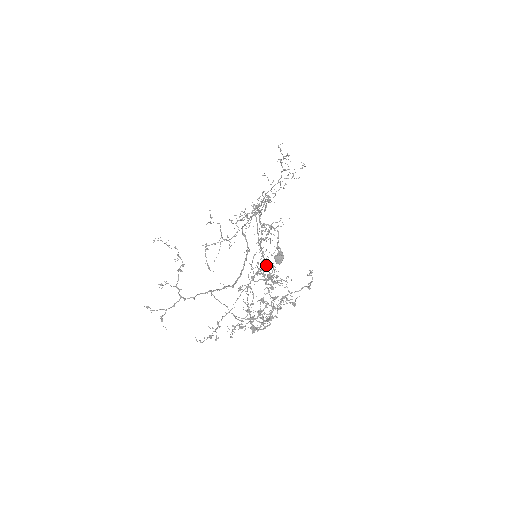
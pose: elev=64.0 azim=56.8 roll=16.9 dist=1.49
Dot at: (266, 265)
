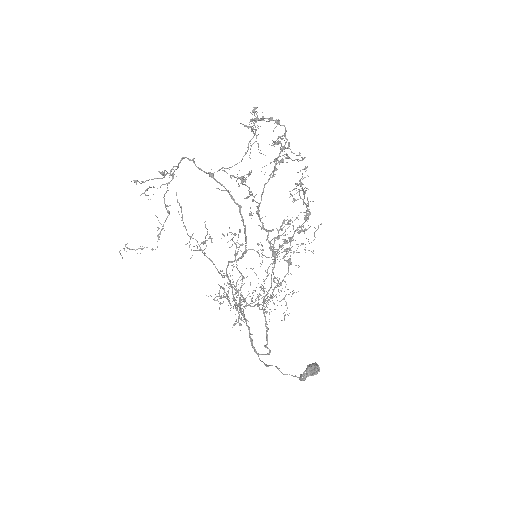
Dot at: occluded
